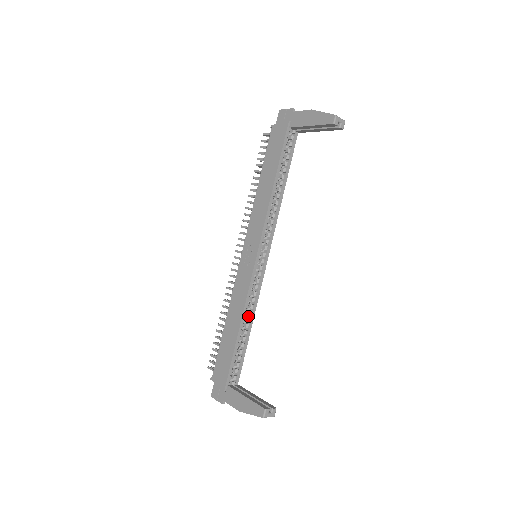
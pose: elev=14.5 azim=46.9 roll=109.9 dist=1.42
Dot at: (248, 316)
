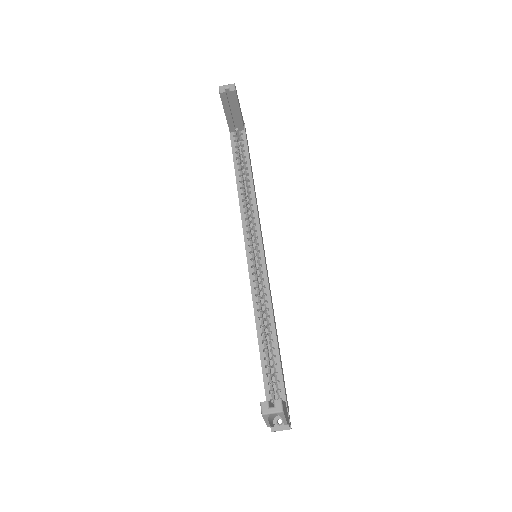
Dot at: (268, 319)
